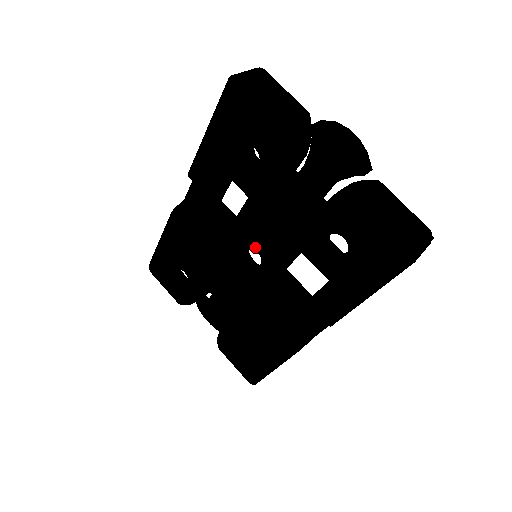
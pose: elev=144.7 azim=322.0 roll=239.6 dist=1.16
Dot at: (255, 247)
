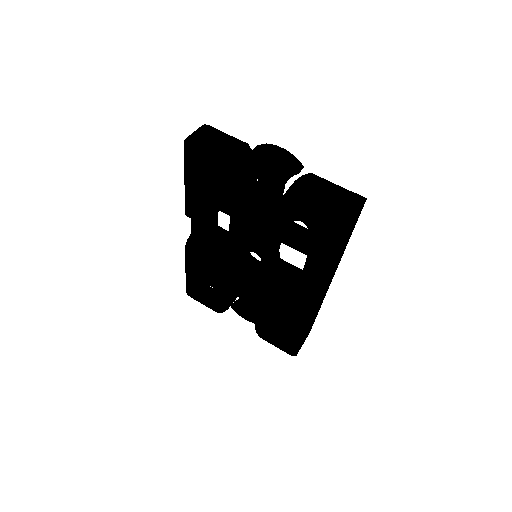
Dot at: (252, 250)
